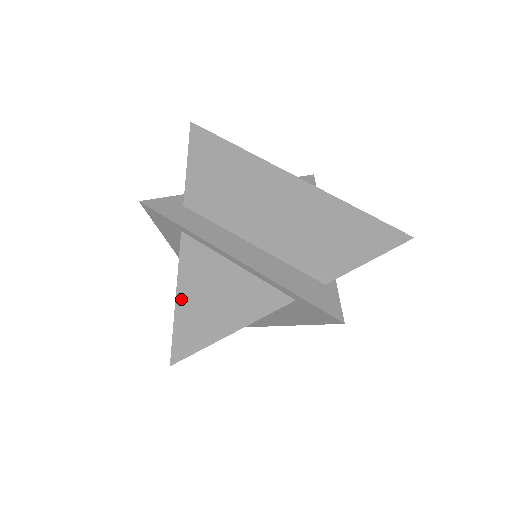
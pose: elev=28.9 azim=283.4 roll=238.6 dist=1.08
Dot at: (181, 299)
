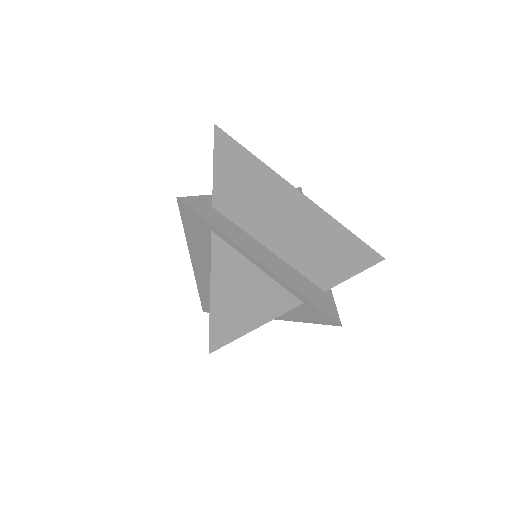
Dot at: (215, 294)
